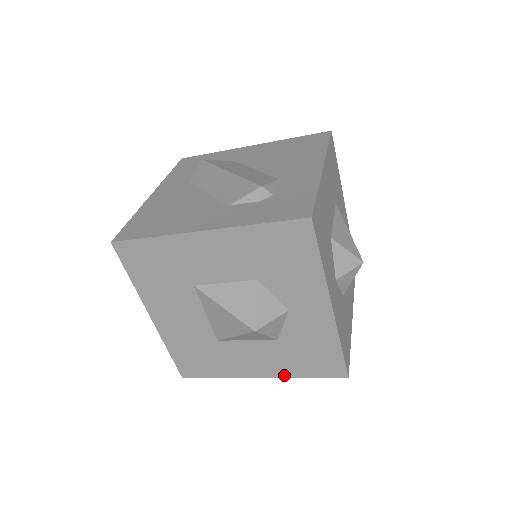
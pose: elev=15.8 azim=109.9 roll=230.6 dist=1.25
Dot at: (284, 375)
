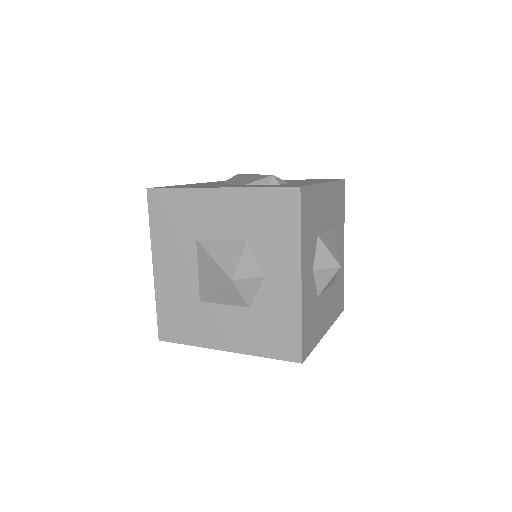
Dot at: (247, 351)
